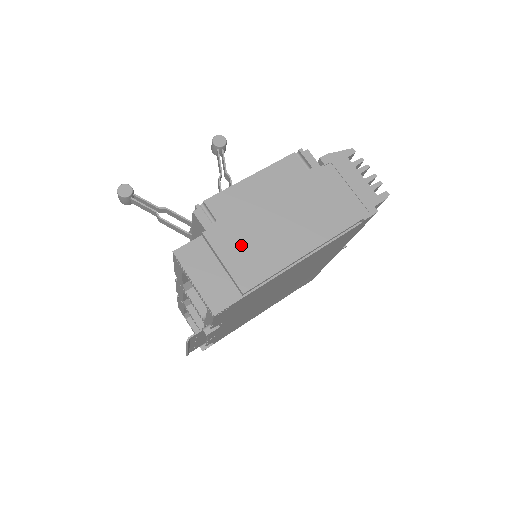
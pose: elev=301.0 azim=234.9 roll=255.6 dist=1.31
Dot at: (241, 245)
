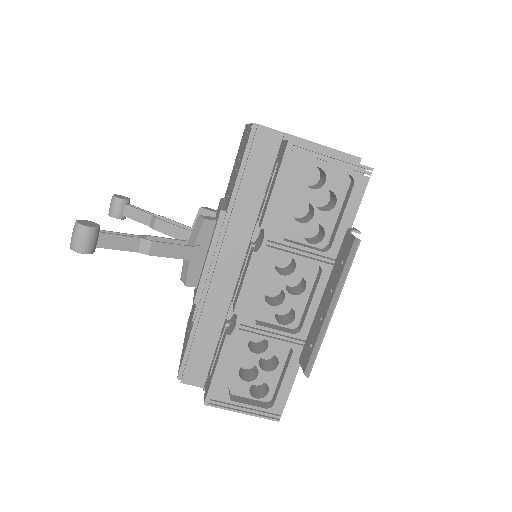
Dot at: occluded
